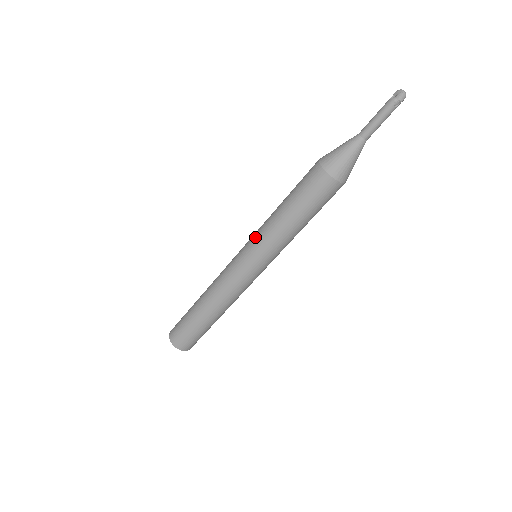
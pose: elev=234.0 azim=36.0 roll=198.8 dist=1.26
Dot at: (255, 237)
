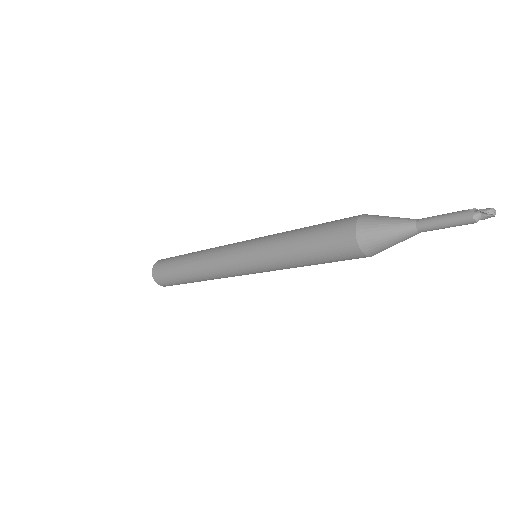
Dot at: (261, 261)
